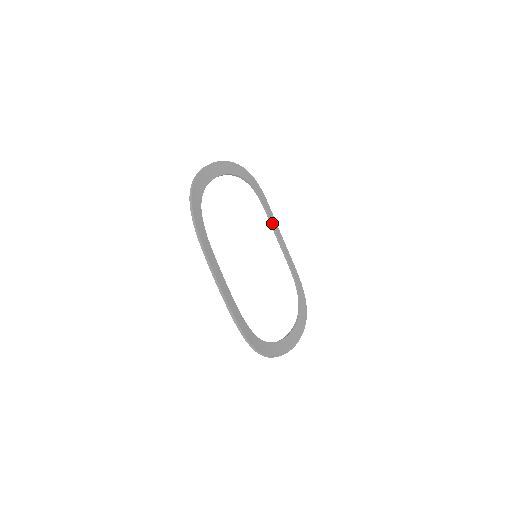
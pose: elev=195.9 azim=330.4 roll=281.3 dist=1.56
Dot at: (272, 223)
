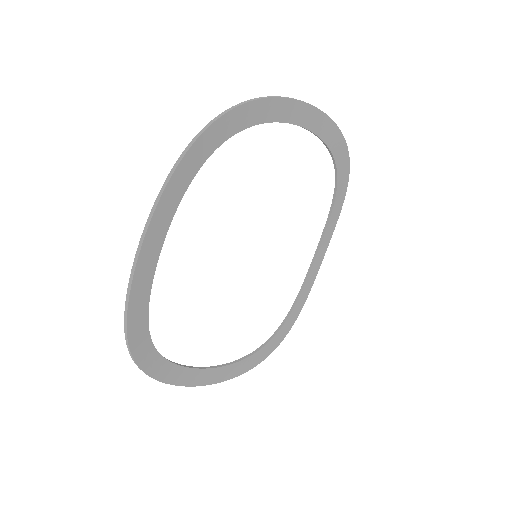
Dot at: (326, 230)
